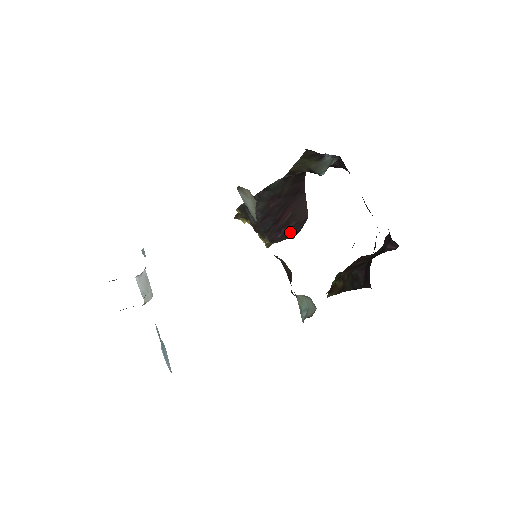
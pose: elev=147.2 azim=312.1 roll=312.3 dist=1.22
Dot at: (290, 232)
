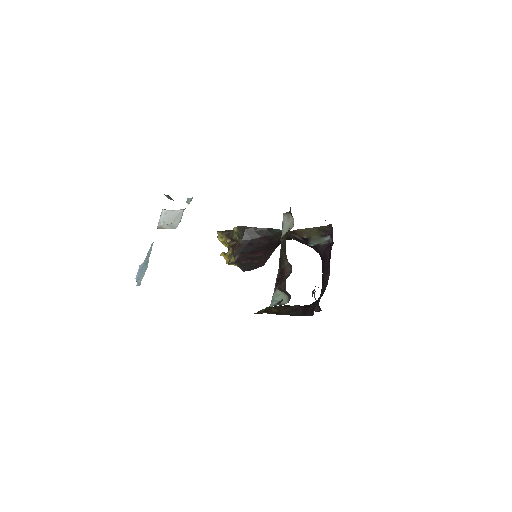
Dot at: (249, 265)
